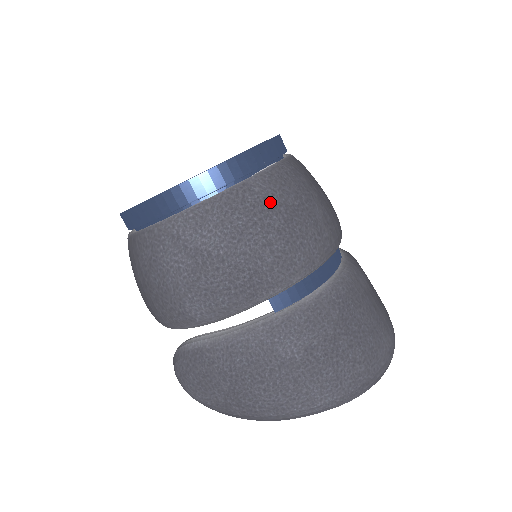
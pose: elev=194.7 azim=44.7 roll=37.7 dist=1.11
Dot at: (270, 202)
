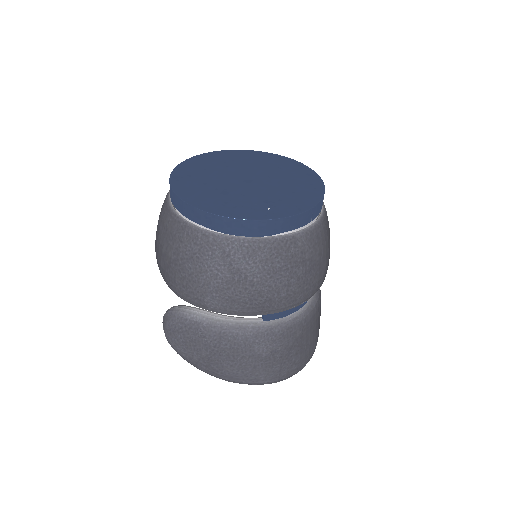
Dot at: (303, 256)
